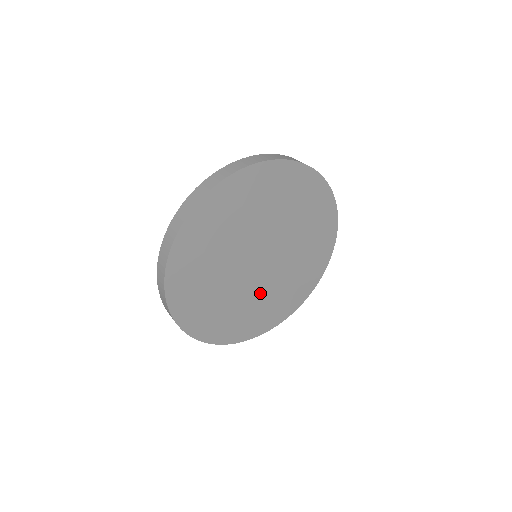
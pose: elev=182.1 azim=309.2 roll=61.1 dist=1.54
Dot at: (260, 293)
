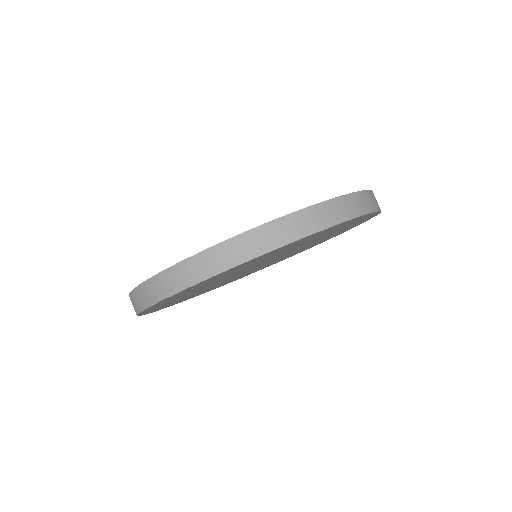
Dot at: occluded
